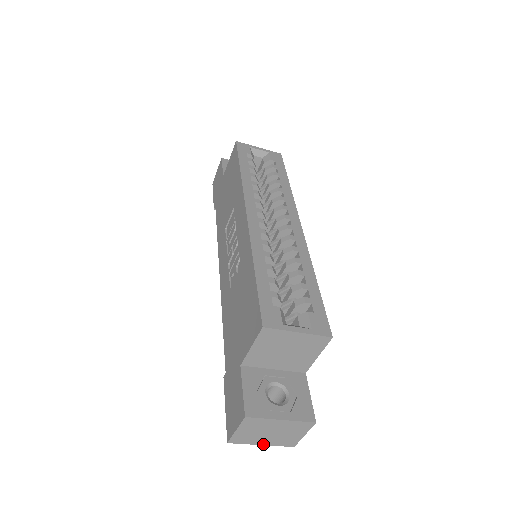
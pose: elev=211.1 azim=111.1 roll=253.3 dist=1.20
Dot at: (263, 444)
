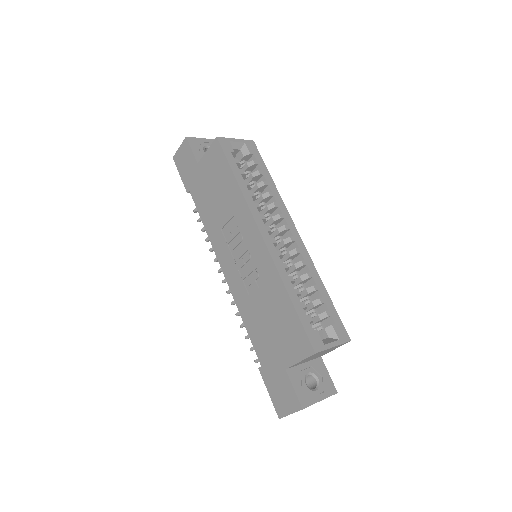
Dot at: occluded
